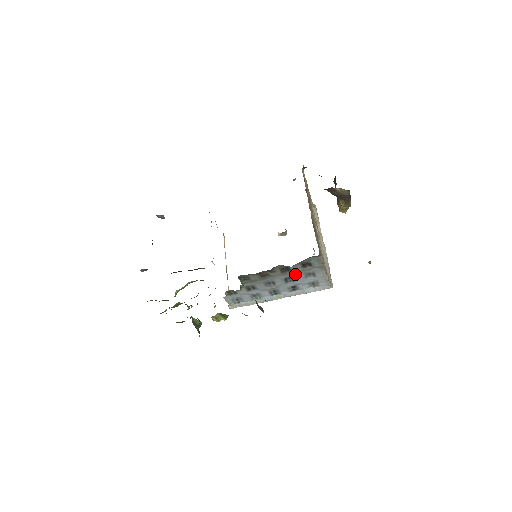
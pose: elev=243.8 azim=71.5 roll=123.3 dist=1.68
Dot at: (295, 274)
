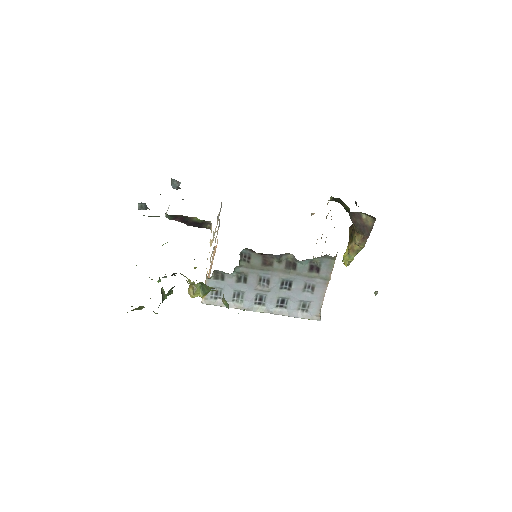
Dot at: (296, 278)
